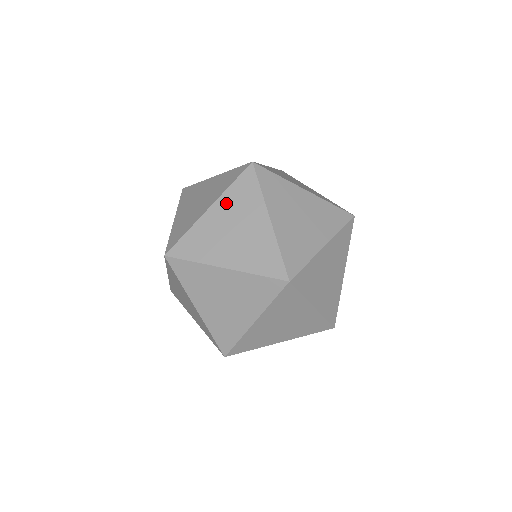
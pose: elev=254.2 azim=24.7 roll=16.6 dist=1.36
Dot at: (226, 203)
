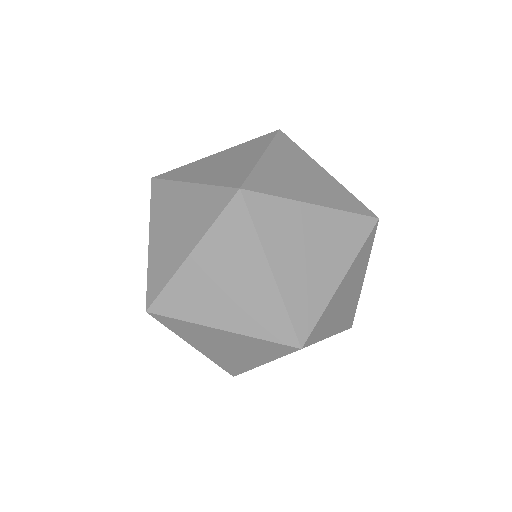
Dot at: (278, 153)
